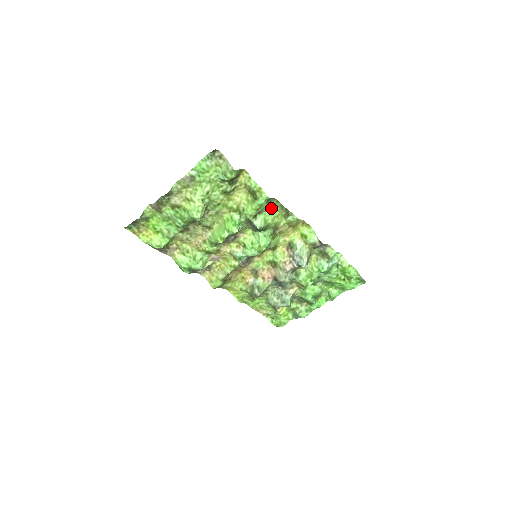
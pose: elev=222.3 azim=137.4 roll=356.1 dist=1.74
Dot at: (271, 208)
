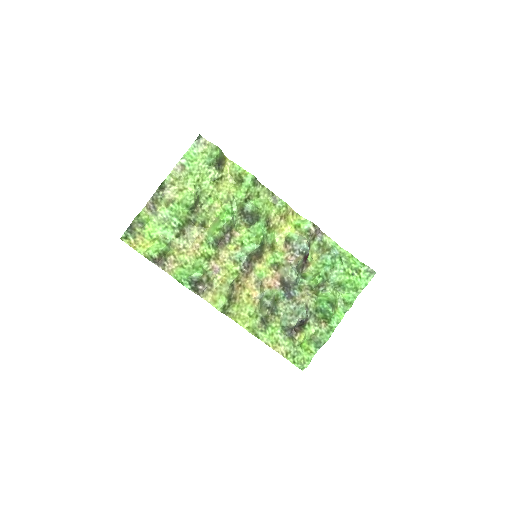
Dot at: (259, 196)
